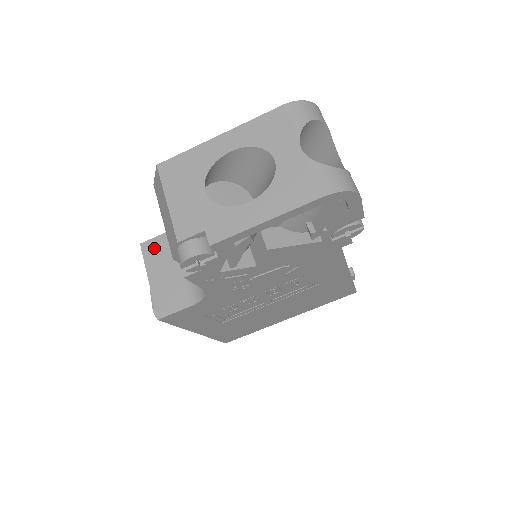
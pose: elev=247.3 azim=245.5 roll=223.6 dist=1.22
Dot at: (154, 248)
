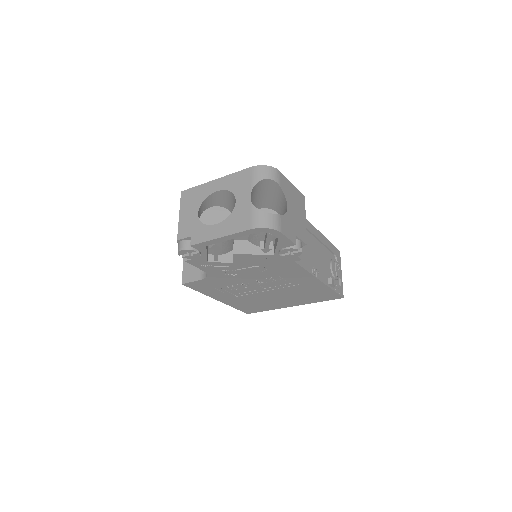
Dot at: occluded
